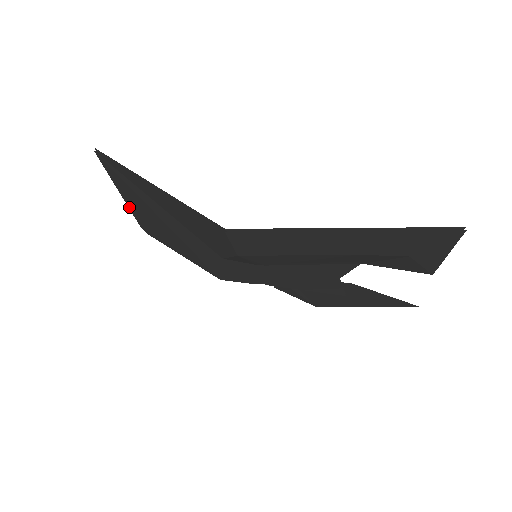
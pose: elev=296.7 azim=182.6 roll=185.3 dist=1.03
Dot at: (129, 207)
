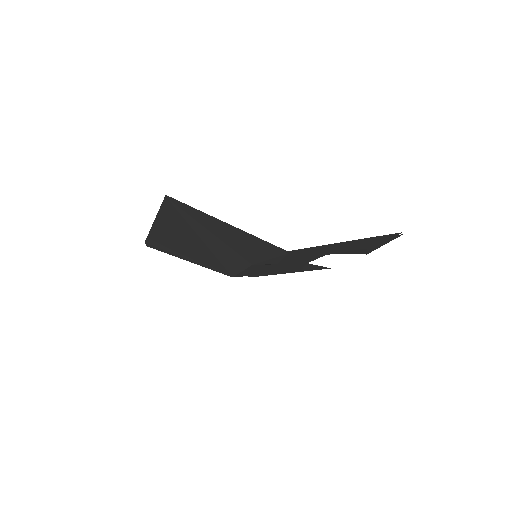
Dot at: (153, 230)
